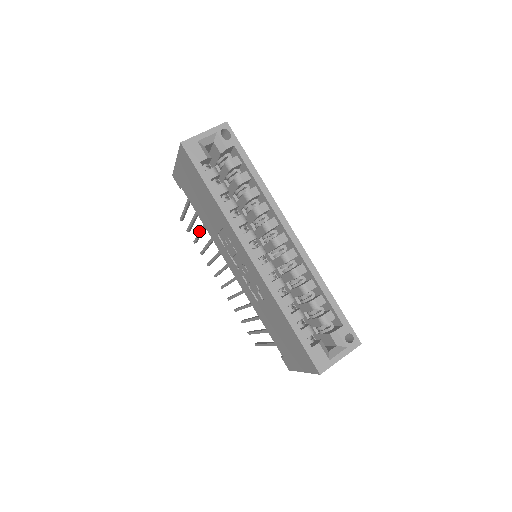
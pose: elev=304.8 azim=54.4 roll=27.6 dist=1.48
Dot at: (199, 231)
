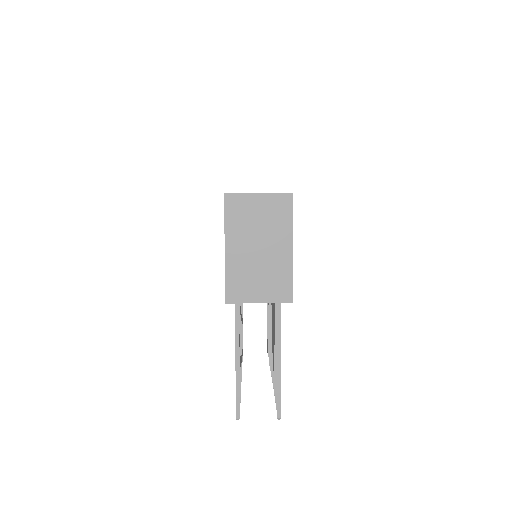
Dot at: occluded
